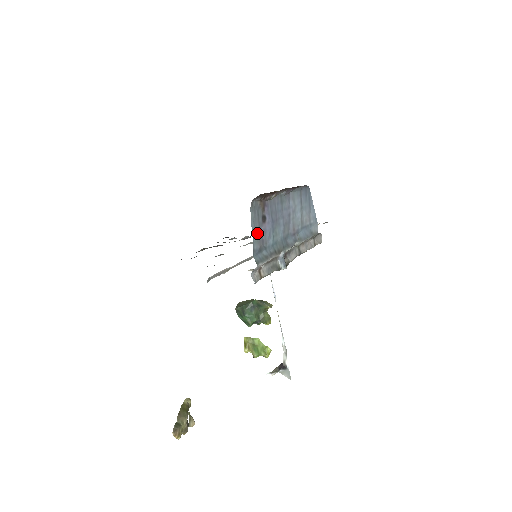
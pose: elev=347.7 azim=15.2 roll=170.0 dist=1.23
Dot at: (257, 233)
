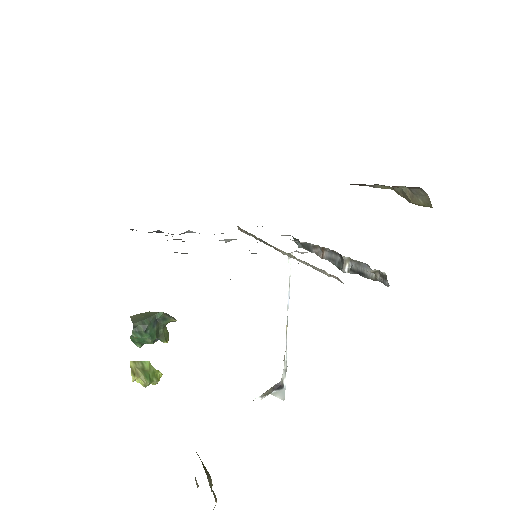
Dot at: occluded
